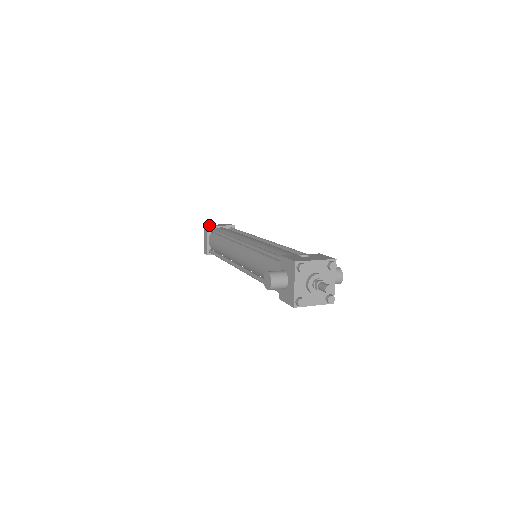
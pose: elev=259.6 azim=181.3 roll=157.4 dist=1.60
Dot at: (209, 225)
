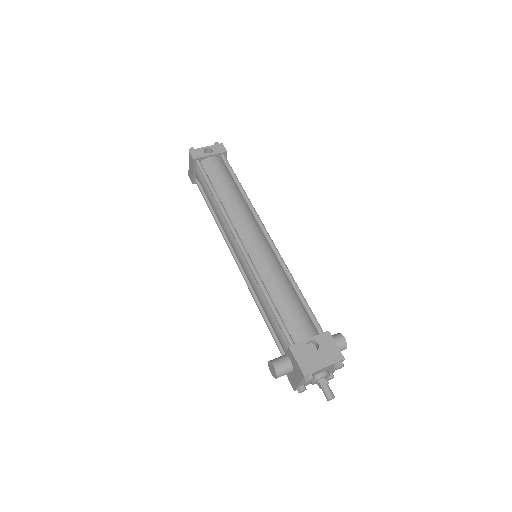
Dot at: (195, 155)
